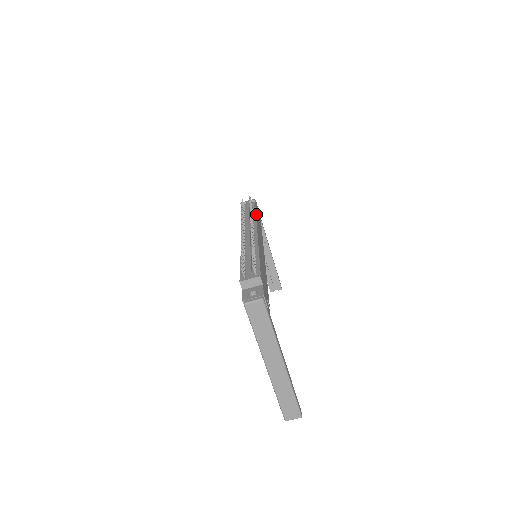
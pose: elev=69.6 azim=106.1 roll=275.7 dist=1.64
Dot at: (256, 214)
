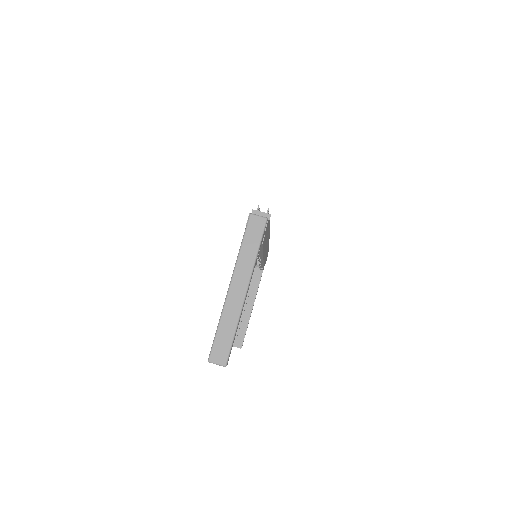
Dot at: occluded
